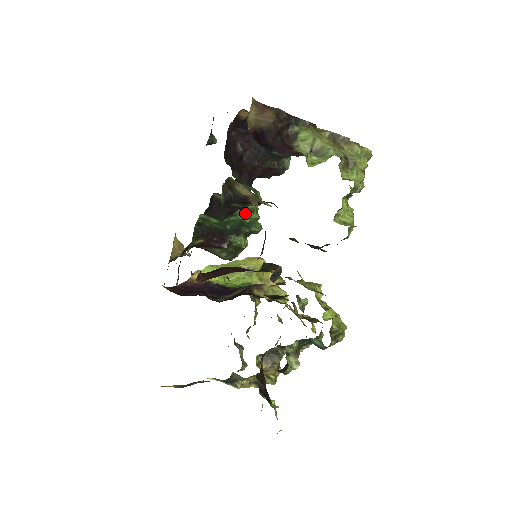
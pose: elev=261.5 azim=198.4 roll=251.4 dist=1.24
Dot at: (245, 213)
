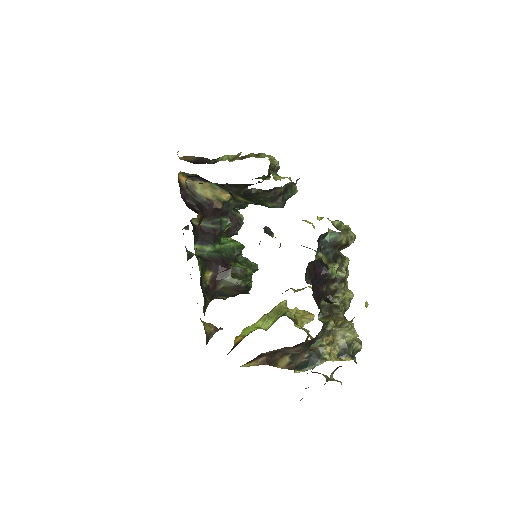
Dot at: (229, 241)
